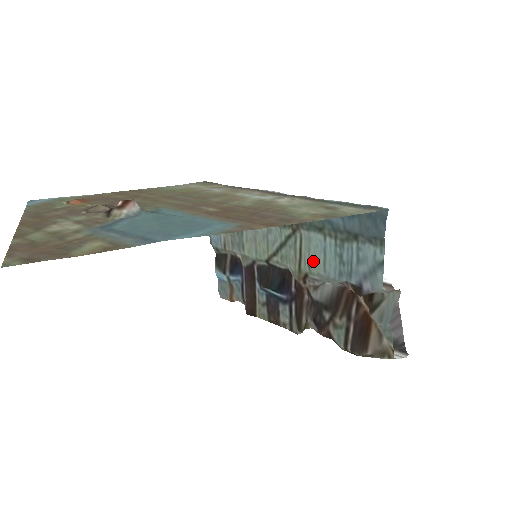
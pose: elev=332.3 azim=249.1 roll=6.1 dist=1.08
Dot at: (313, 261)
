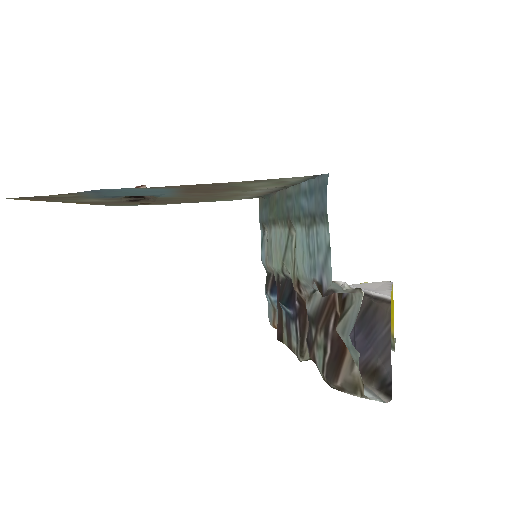
Dot at: (298, 260)
